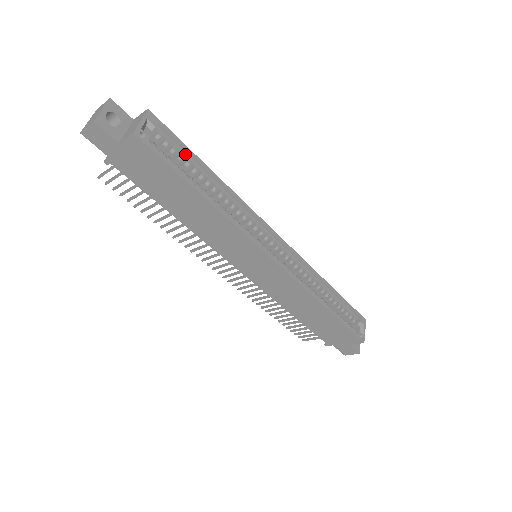
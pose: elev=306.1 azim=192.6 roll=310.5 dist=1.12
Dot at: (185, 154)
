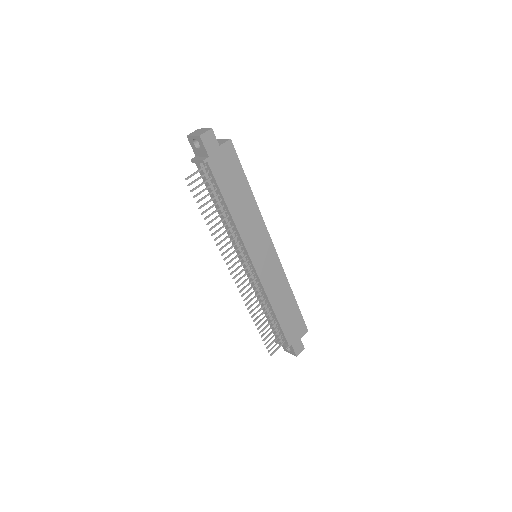
Dot at: occluded
